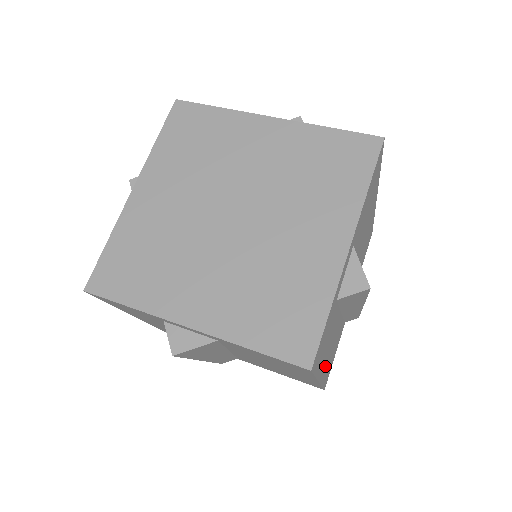
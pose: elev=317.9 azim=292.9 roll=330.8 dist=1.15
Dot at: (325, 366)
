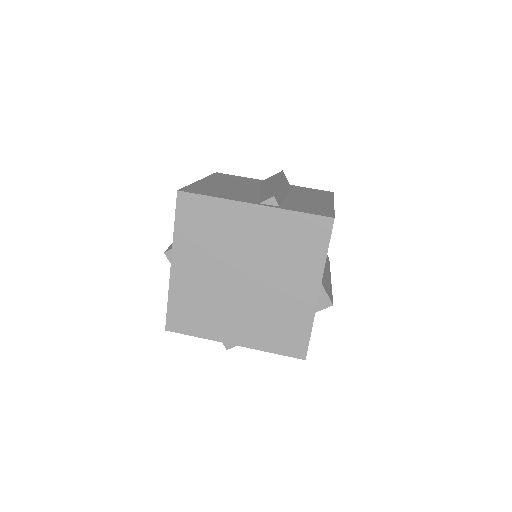
Dot at: occluded
